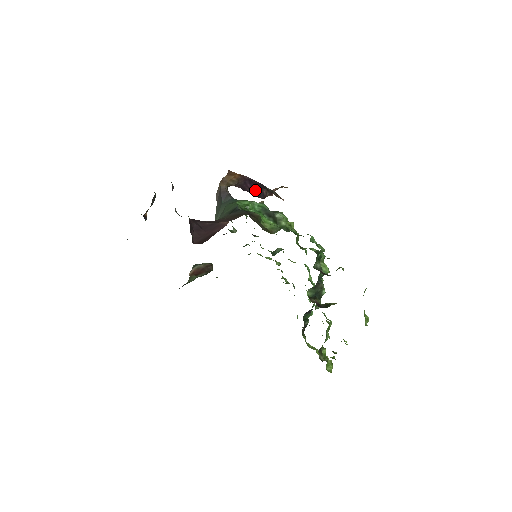
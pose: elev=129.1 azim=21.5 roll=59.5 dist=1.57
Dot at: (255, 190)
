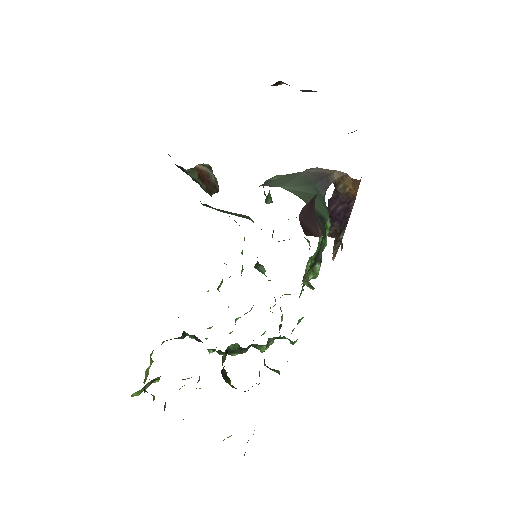
Dot at: (334, 216)
